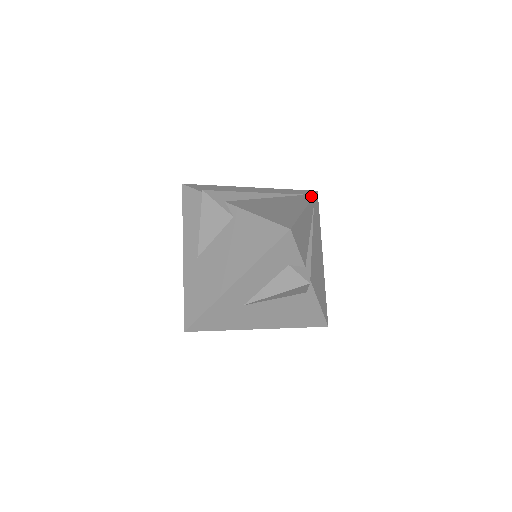
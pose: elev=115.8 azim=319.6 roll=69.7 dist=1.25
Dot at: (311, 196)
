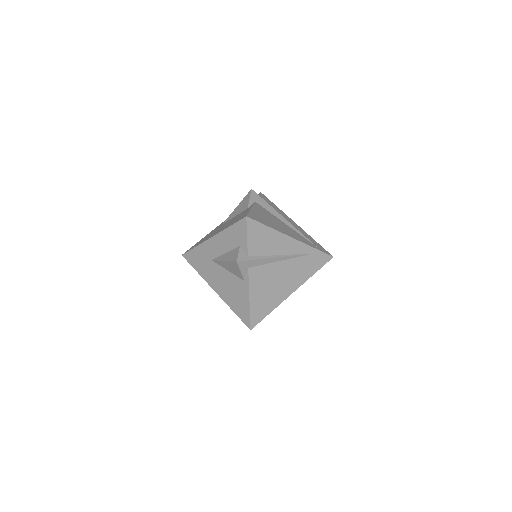
Dot at: (317, 248)
